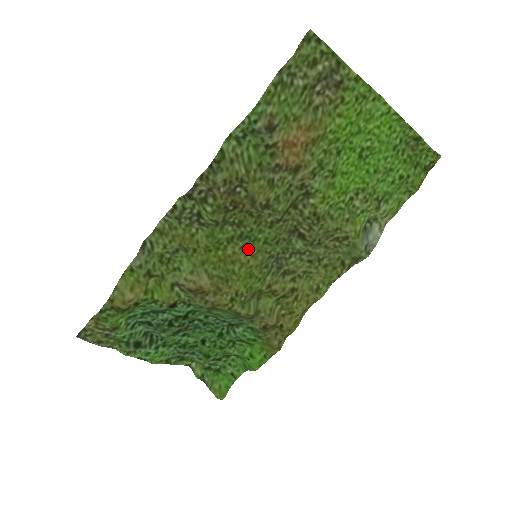
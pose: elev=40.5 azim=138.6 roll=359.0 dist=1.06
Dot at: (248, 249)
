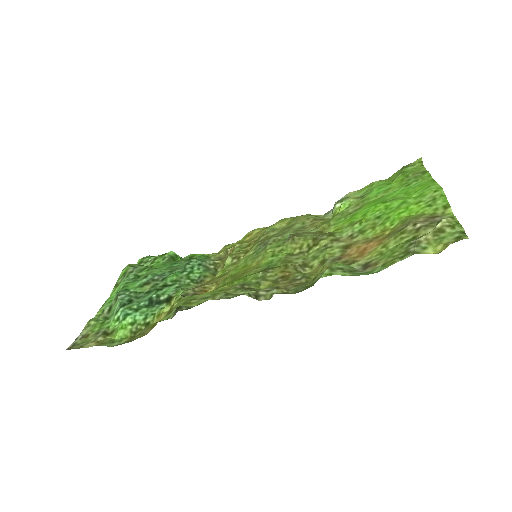
Dot at: (259, 265)
